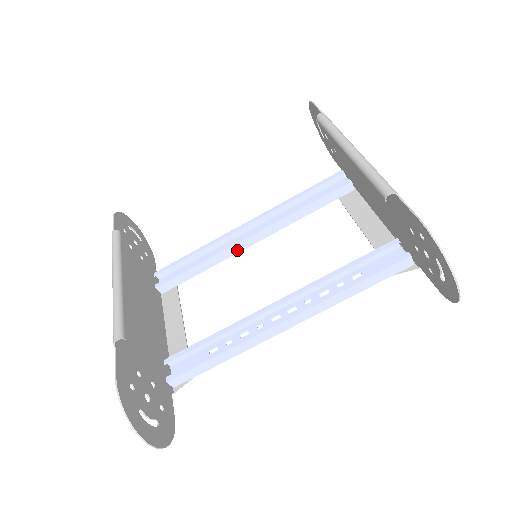
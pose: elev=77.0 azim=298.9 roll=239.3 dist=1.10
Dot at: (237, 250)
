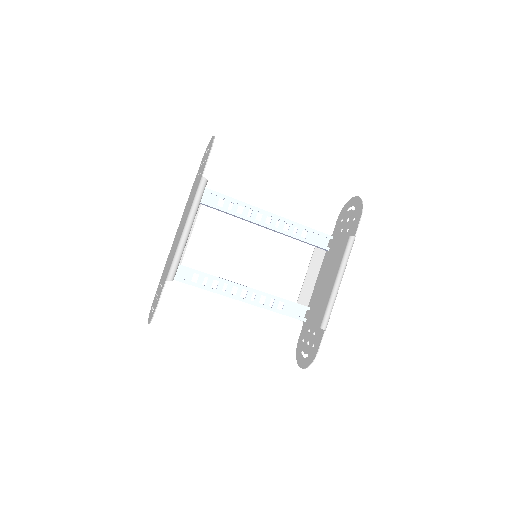
Dot at: (250, 222)
